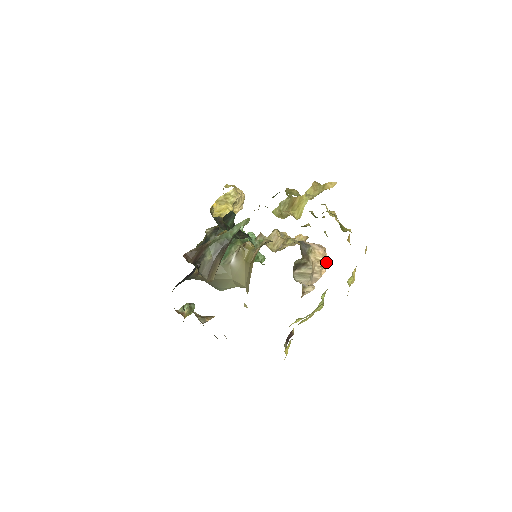
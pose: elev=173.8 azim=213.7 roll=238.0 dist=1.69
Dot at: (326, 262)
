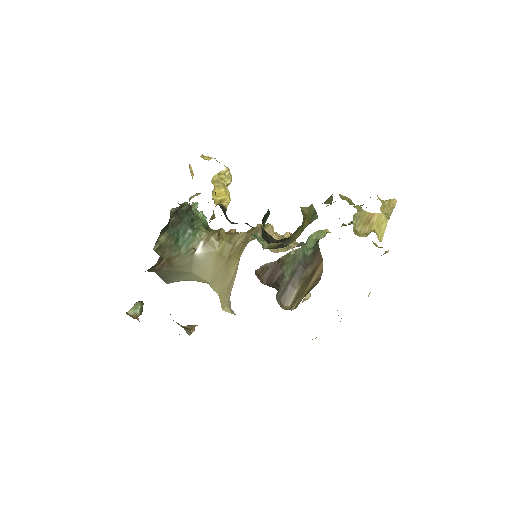
Dot at: occluded
